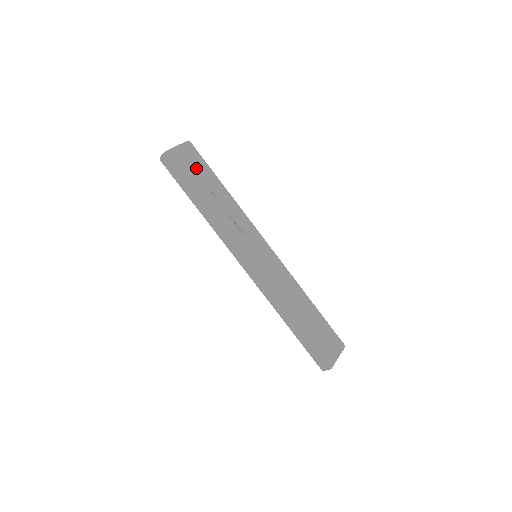
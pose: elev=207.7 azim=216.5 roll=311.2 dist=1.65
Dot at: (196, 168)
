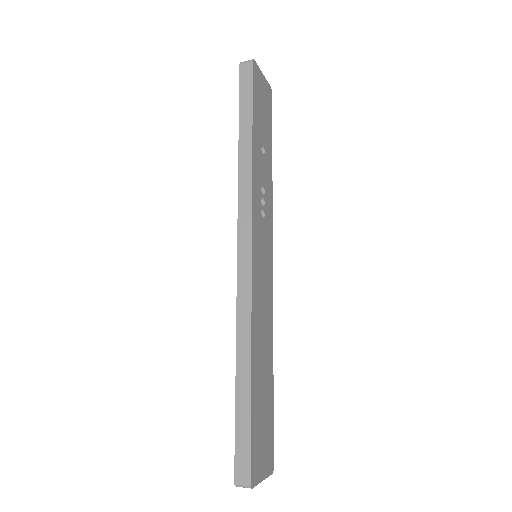
Dot at: (264, 111)
